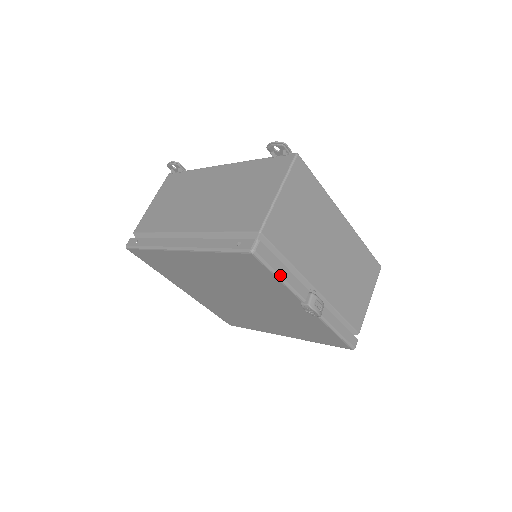
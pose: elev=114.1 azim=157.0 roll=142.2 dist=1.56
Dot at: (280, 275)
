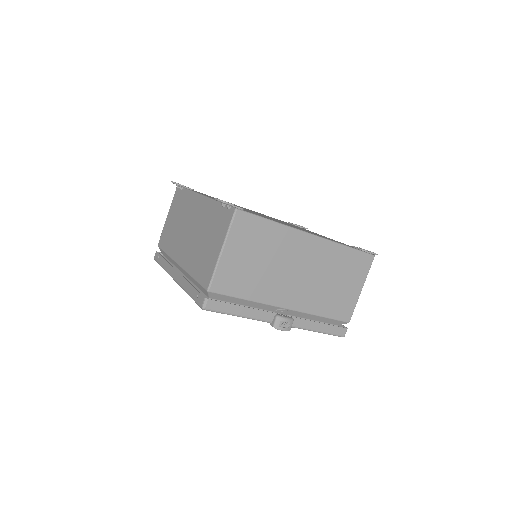
Dot at: (237, 314)
